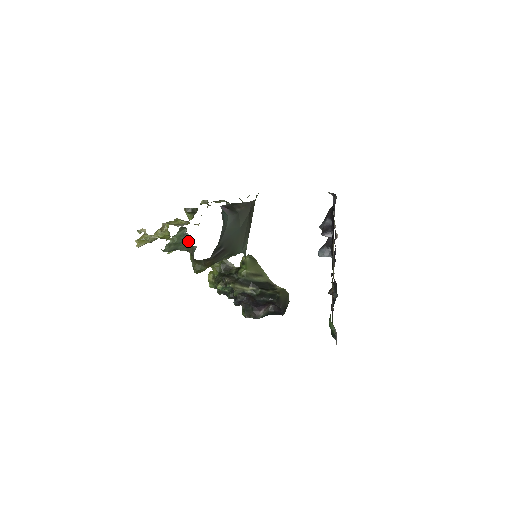
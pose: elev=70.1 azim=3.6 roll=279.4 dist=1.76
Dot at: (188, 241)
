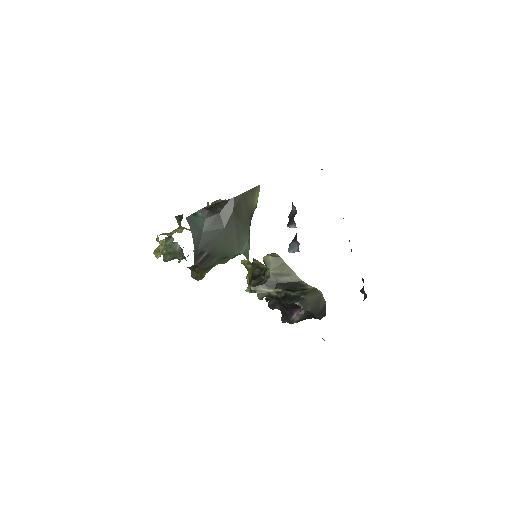
Dot at: (180, 249)
